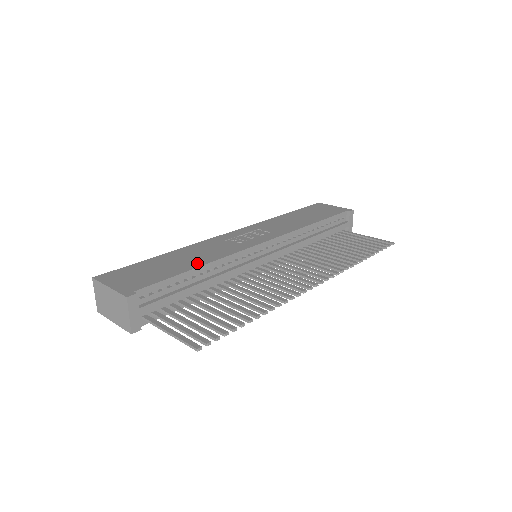
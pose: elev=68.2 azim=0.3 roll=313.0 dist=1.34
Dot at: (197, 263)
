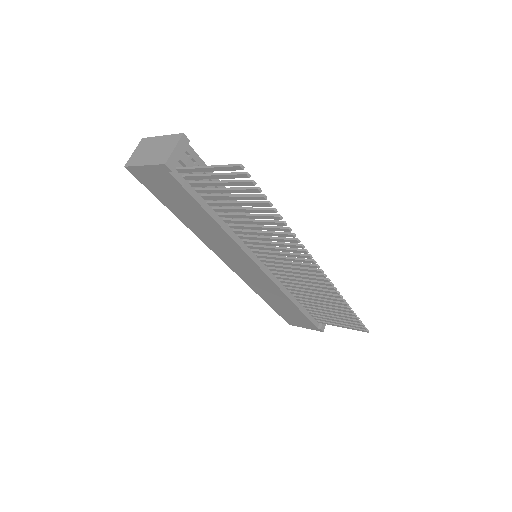
Dot at: occluded
